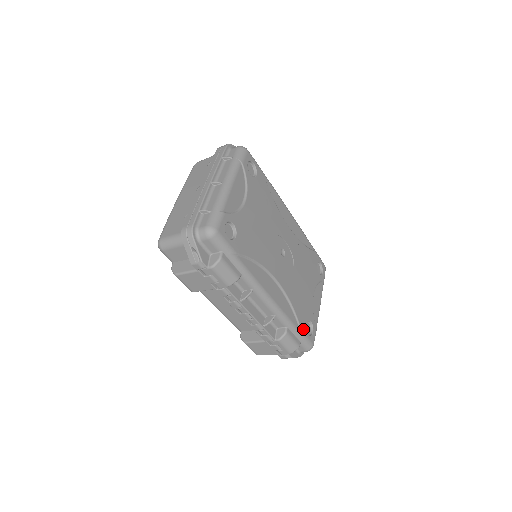
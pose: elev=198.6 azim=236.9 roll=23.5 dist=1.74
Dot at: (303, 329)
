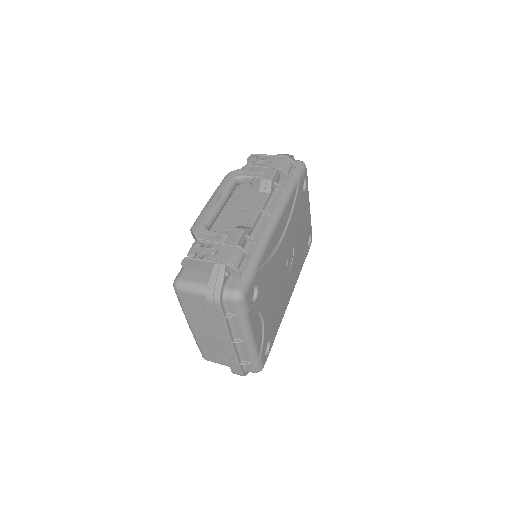
Dot at: (307, 253)
